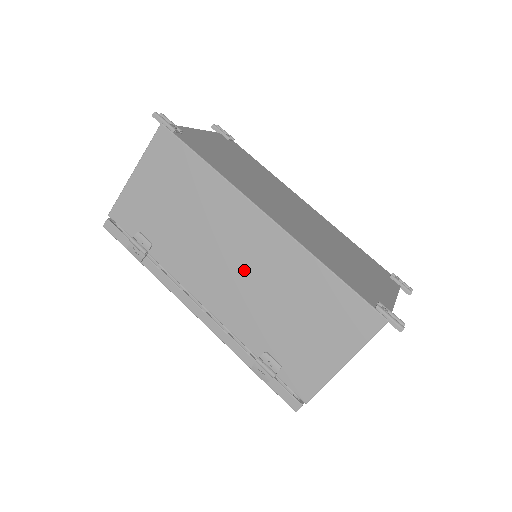
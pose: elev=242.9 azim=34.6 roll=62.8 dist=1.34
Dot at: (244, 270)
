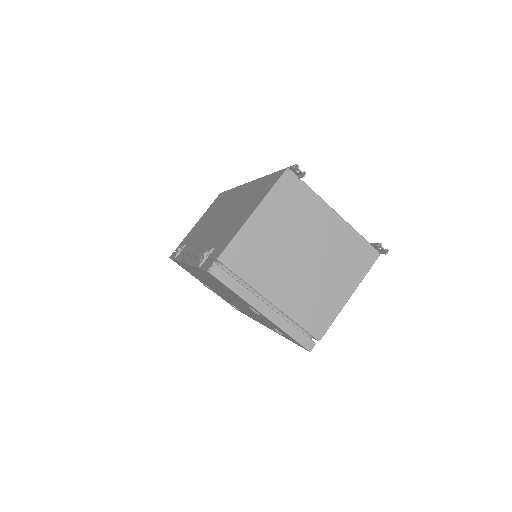
Dot at: occluded
